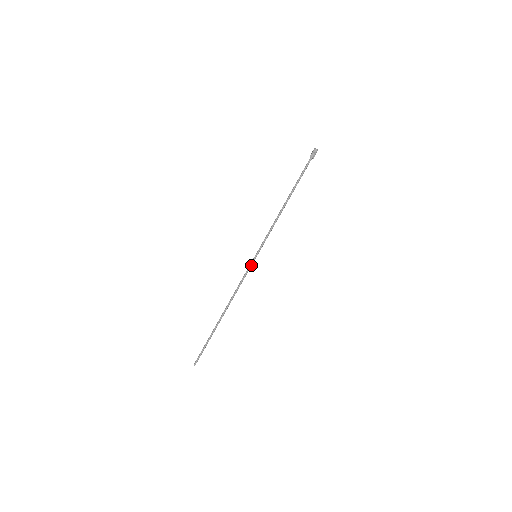
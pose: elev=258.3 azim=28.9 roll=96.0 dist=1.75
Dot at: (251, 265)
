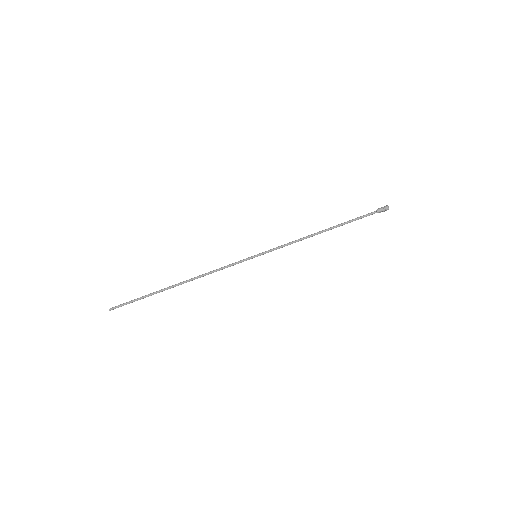
Dot at: occluded
